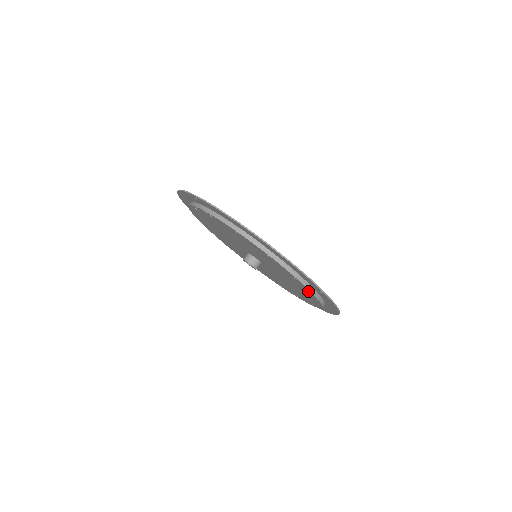
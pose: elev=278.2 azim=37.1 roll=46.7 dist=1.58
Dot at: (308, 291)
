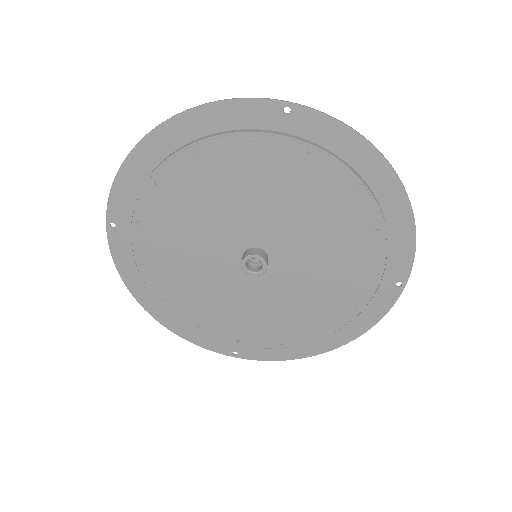
Dot at: (291, 150)
